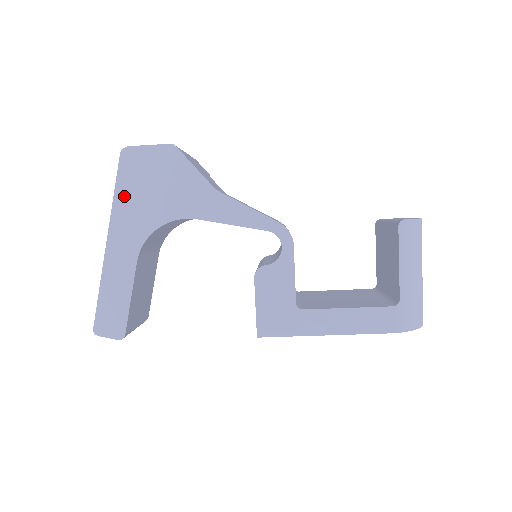
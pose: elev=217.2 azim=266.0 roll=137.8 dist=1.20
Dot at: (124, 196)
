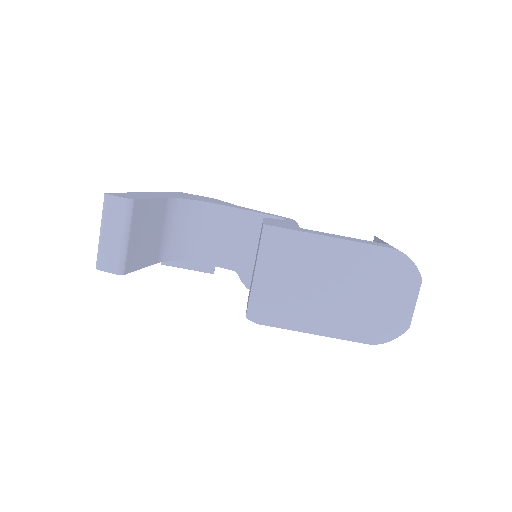
Dot at: (171, 193)
